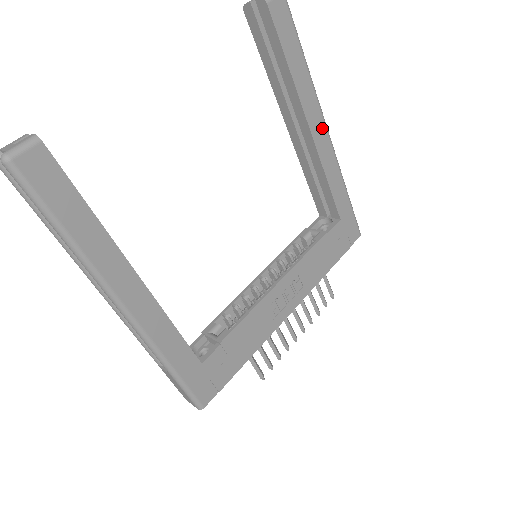
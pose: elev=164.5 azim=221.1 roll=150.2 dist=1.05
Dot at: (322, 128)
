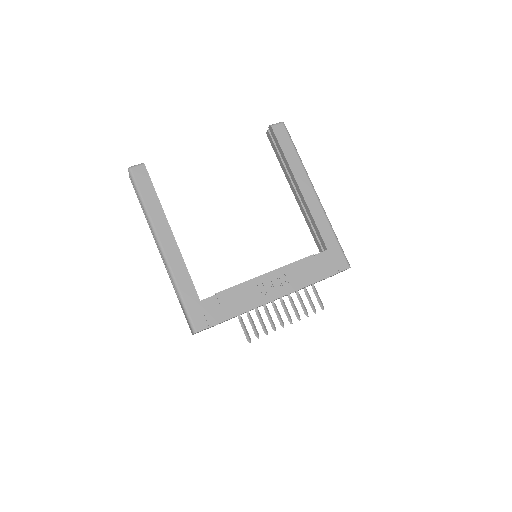
Dot at: (310, 190)
